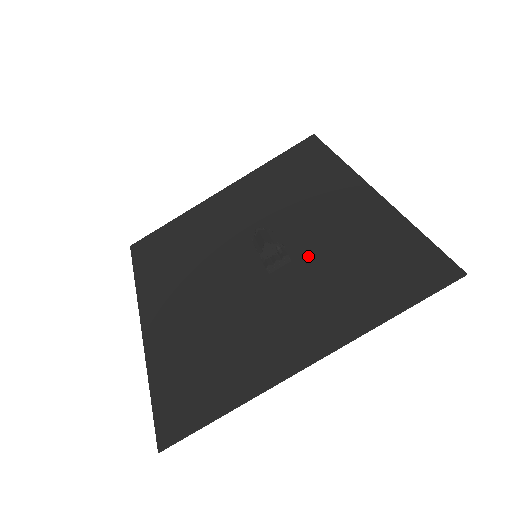
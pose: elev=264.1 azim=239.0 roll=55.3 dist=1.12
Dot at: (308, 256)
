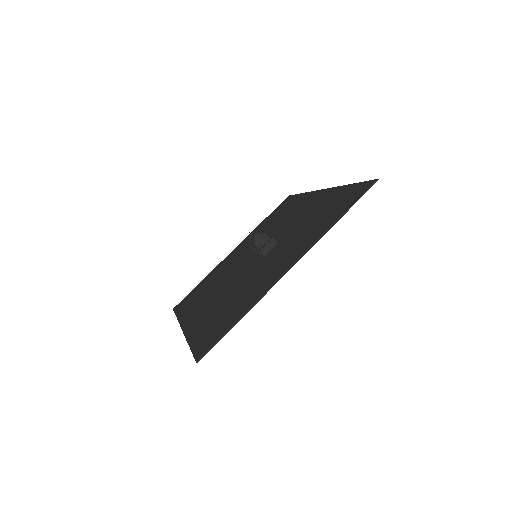
Dot at: (288, 234)
